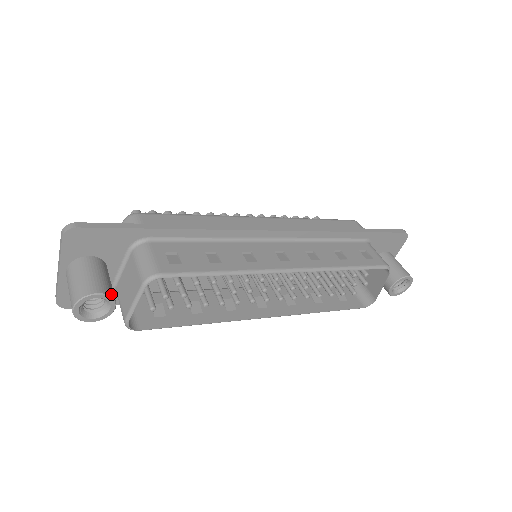
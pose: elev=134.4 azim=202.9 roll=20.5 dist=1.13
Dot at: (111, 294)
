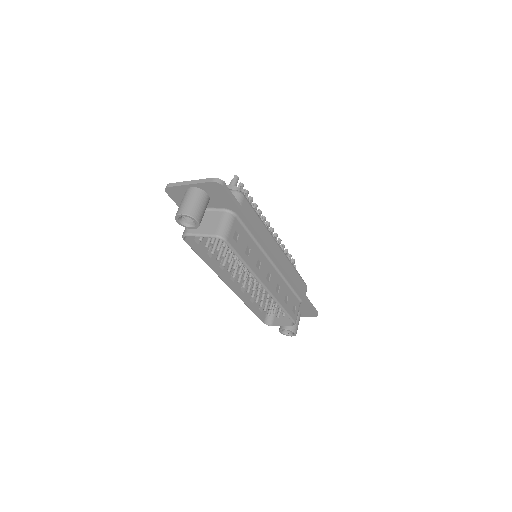
Dot at: occluded
